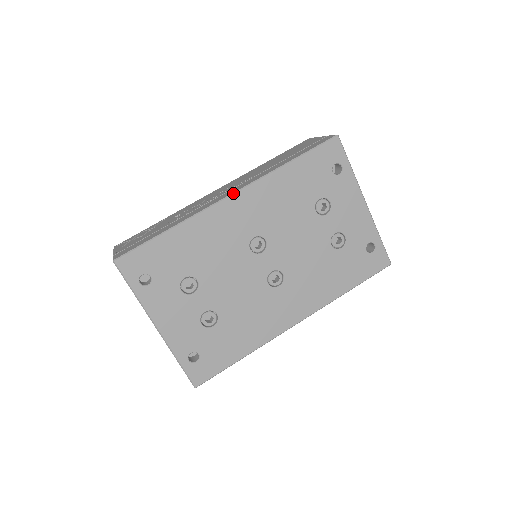
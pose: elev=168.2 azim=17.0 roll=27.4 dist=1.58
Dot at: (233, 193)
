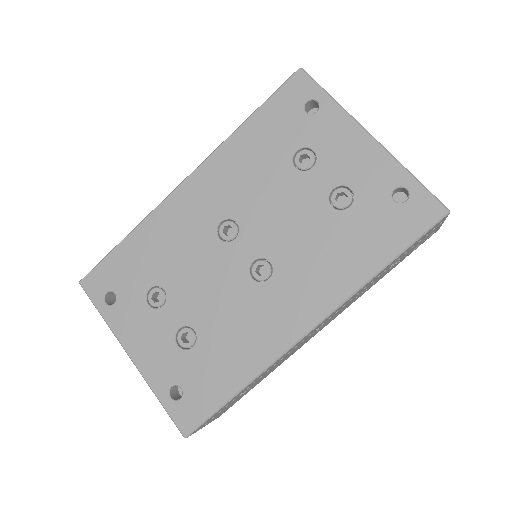
Dot at: (186, 177)
